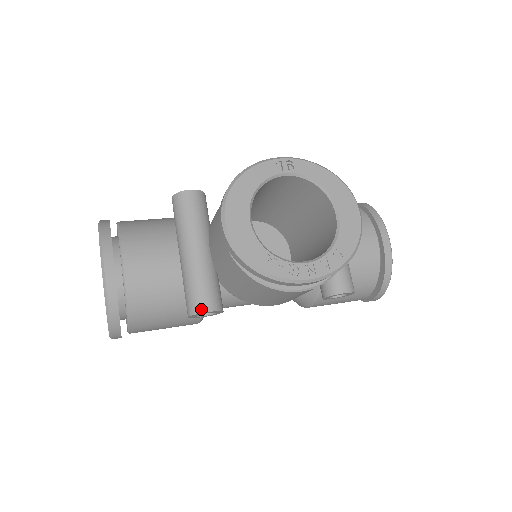
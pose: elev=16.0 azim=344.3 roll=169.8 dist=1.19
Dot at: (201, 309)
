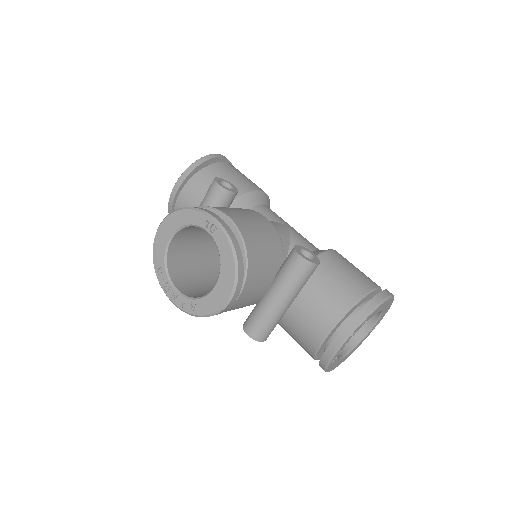
Dot at: occluded
